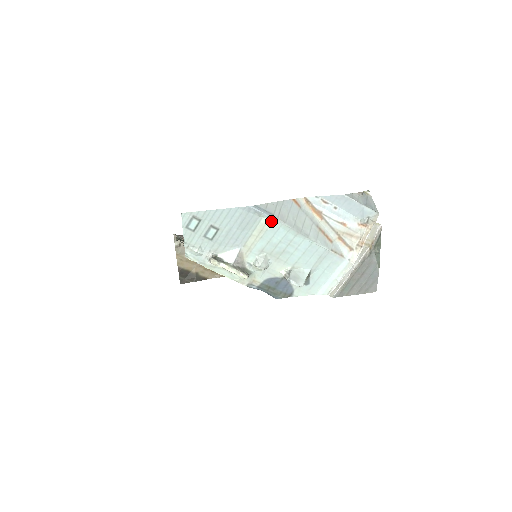
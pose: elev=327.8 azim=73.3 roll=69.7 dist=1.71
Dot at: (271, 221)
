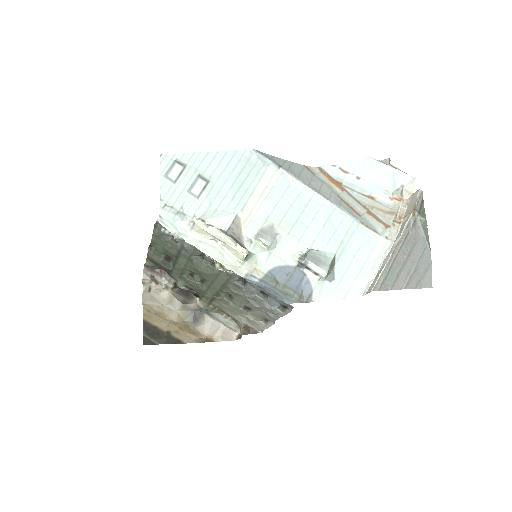
Dot at: (279, 173)
